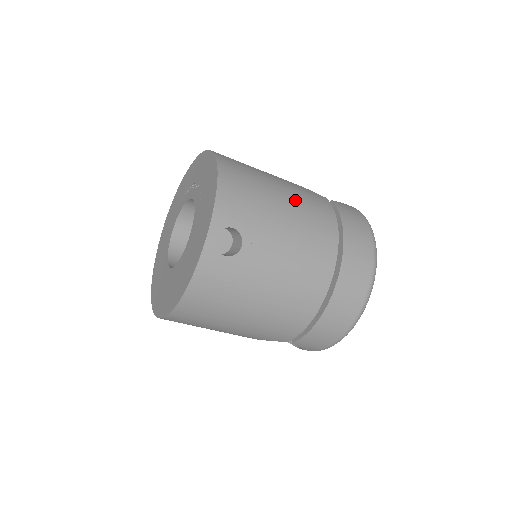
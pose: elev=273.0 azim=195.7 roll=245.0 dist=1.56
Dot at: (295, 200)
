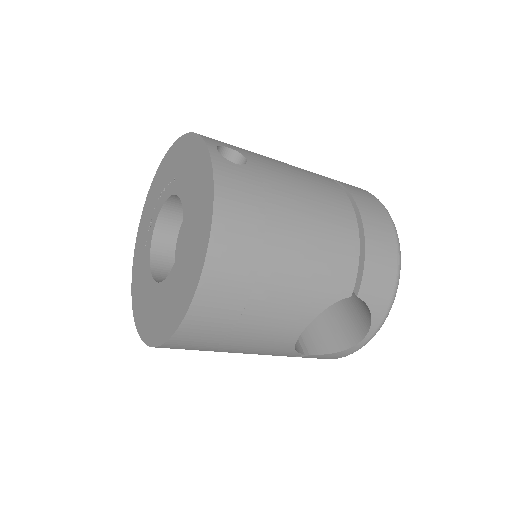
Dot at: occluded
